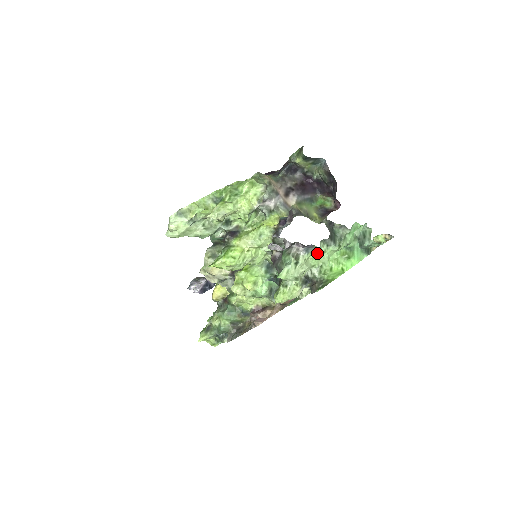
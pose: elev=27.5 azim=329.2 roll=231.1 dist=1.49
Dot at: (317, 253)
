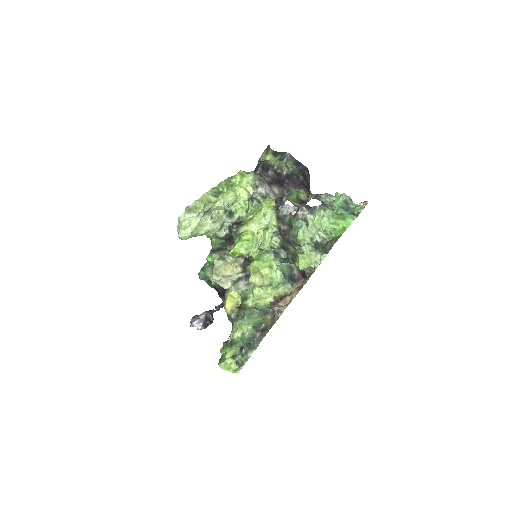
Dot at: (319, 216)
